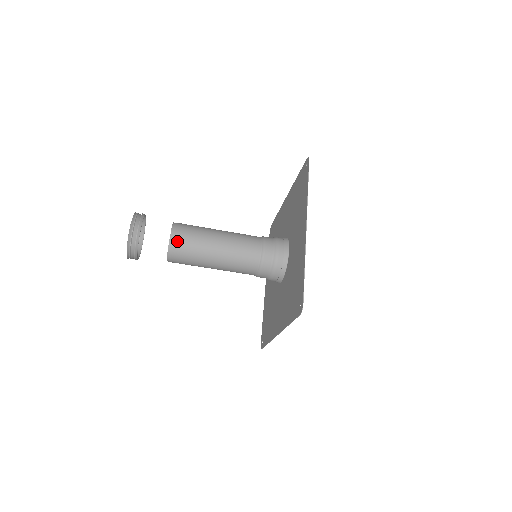
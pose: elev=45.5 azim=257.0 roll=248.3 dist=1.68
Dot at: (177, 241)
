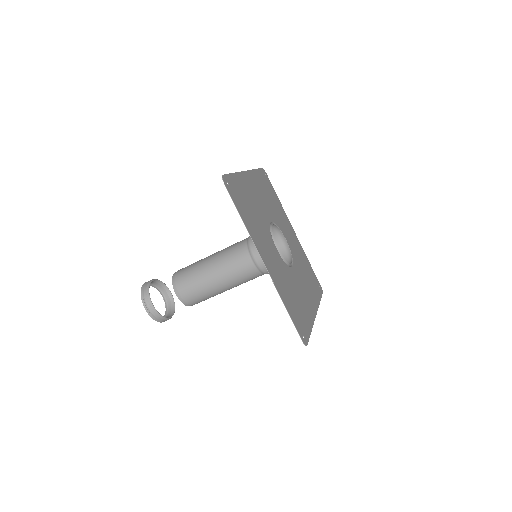
Dot at: (185, 298)
